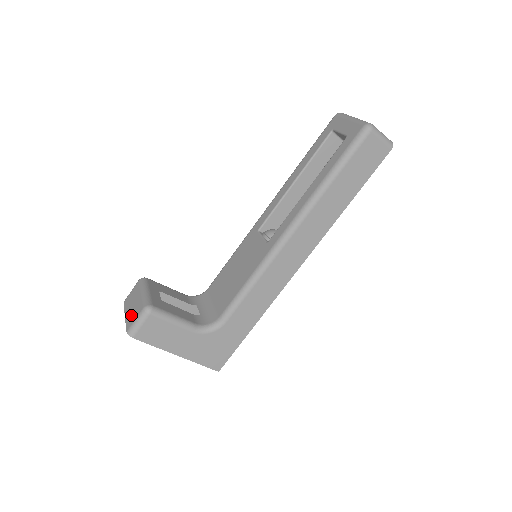
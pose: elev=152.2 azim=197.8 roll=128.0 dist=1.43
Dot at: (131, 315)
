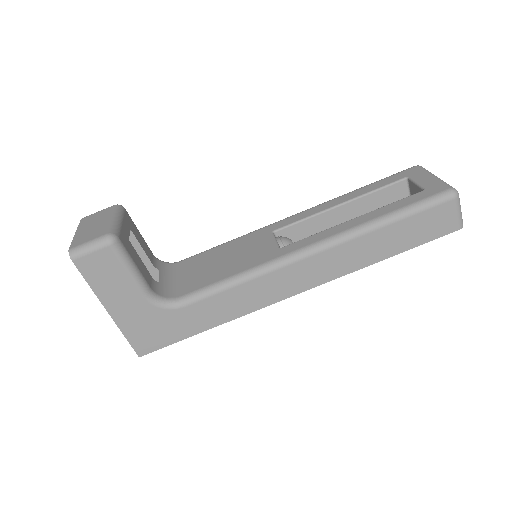
Dot at: (85, 235)
